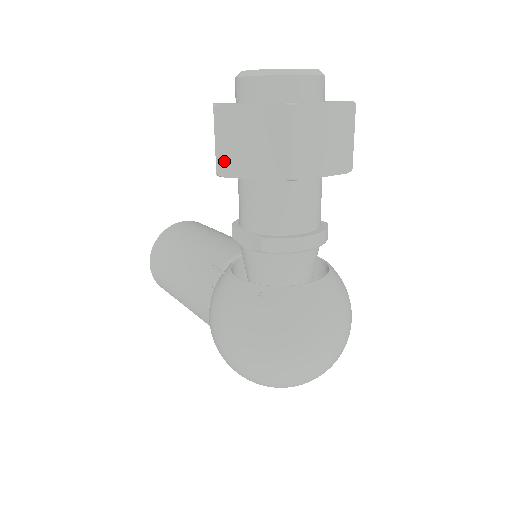
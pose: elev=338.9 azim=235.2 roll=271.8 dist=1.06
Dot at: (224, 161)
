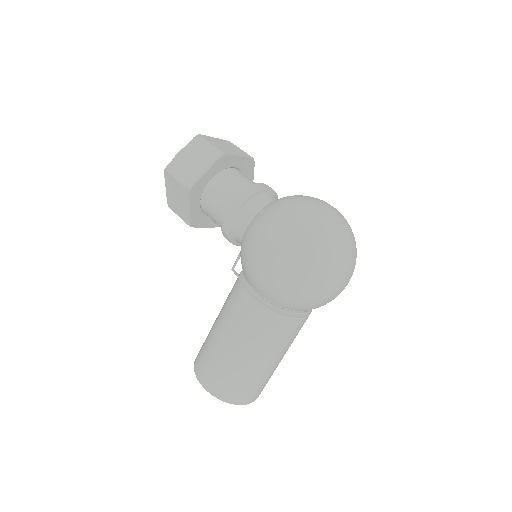
Dot at: (187, 181)
